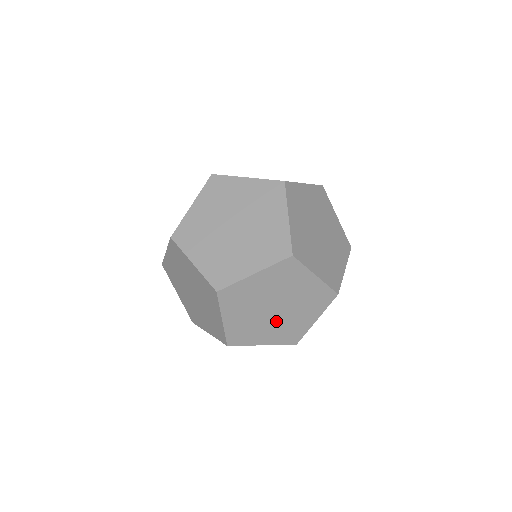
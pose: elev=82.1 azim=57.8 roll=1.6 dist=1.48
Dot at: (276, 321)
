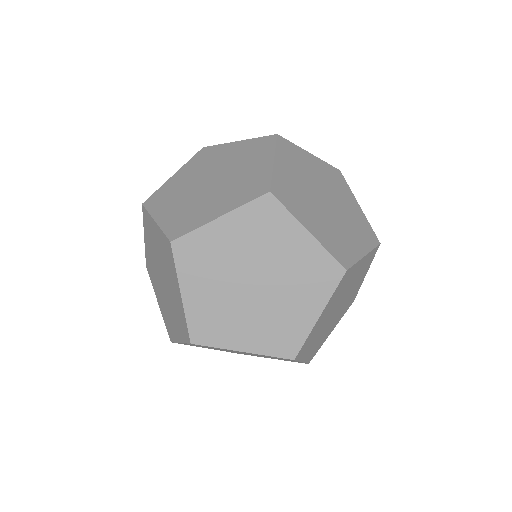
Dot at: (325, 216)
